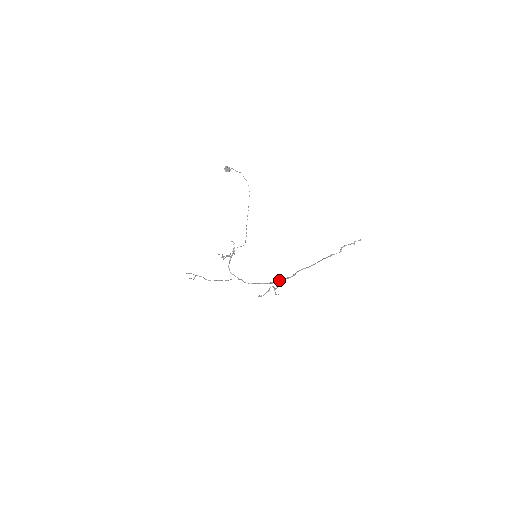
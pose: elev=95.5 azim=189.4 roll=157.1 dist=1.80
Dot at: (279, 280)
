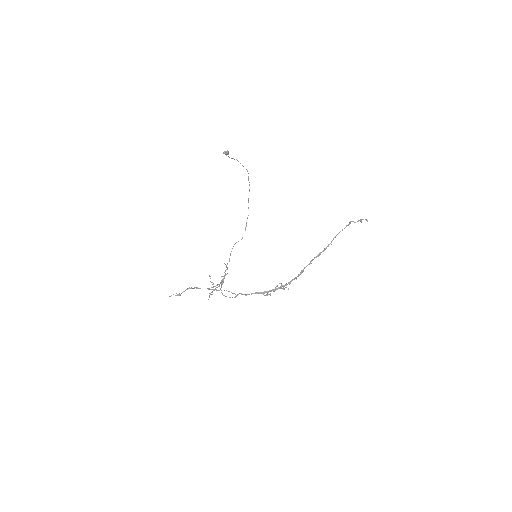
Dot at: (285, 284)
